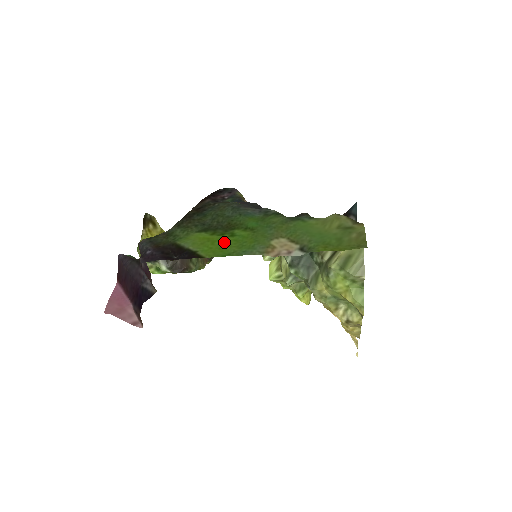
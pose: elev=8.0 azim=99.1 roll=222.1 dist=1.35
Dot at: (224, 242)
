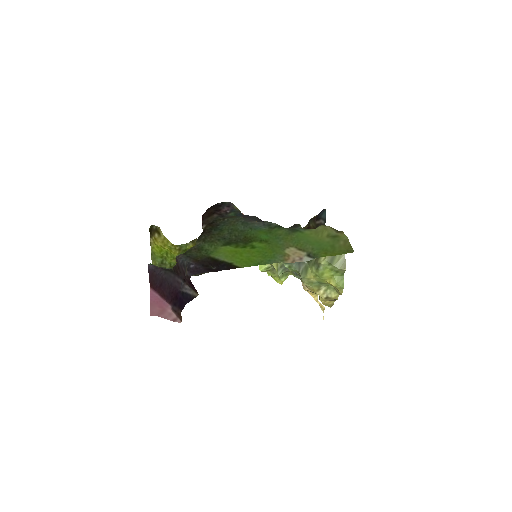
Dot at: (250, 254)
